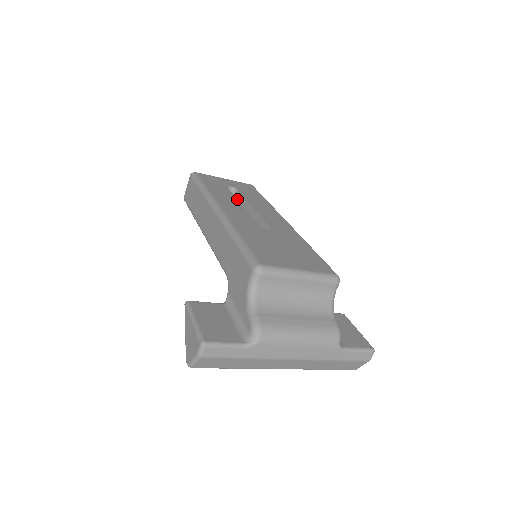
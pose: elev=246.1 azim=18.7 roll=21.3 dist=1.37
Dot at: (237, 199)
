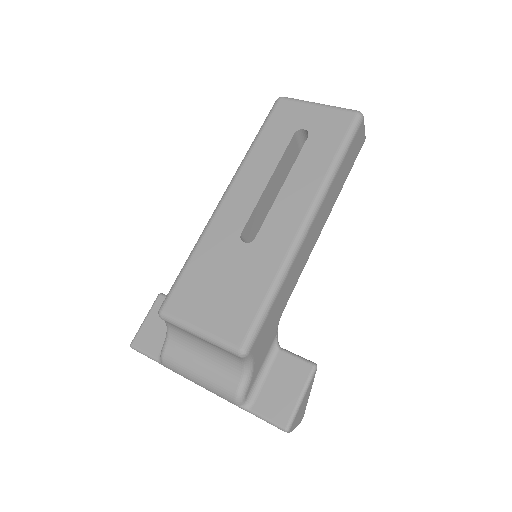
Dot at: occluded
